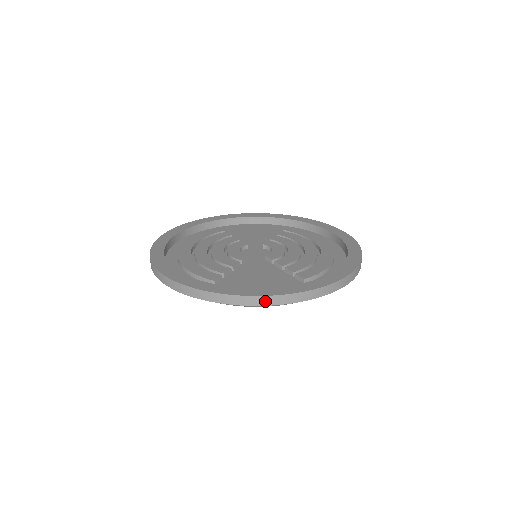
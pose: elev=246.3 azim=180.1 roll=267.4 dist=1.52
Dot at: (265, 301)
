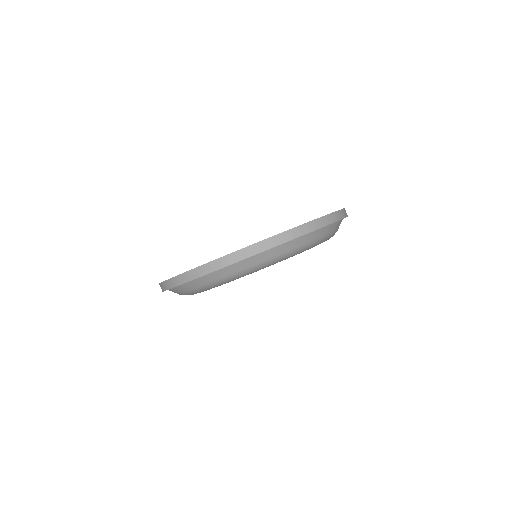
Dot at: (307, 228)
